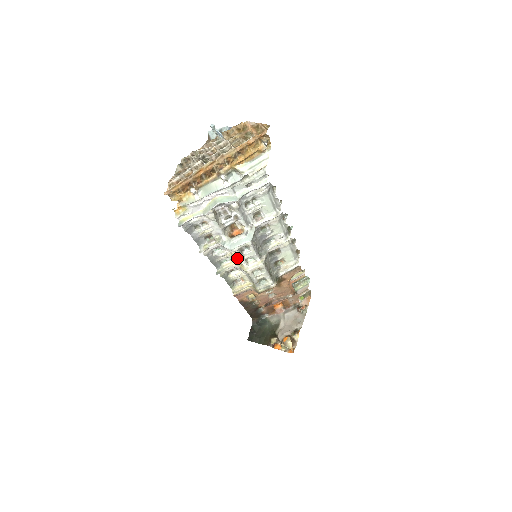
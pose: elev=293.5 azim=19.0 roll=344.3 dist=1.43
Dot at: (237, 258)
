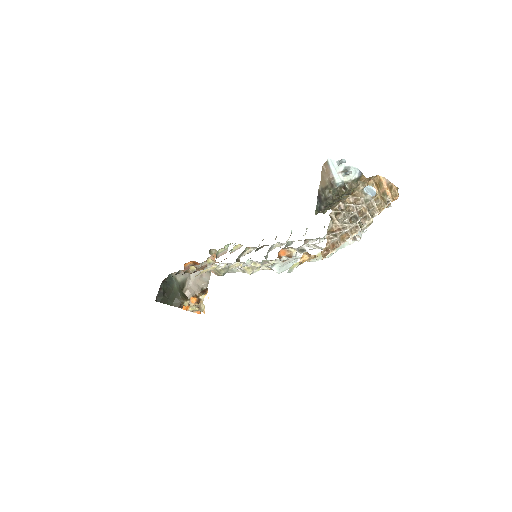
Dot at: (254, 266)
